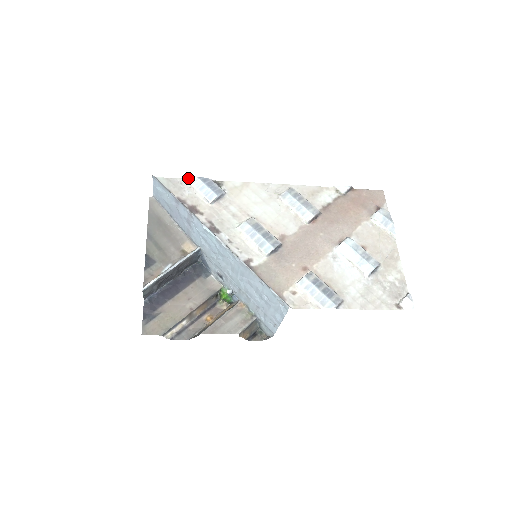
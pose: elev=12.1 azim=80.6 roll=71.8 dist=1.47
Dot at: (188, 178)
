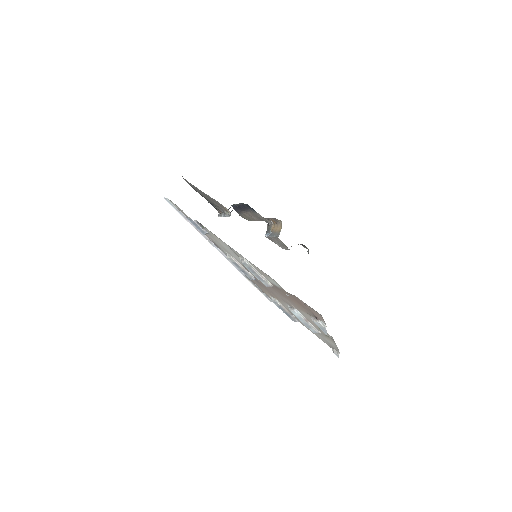
Dot at: occluded
